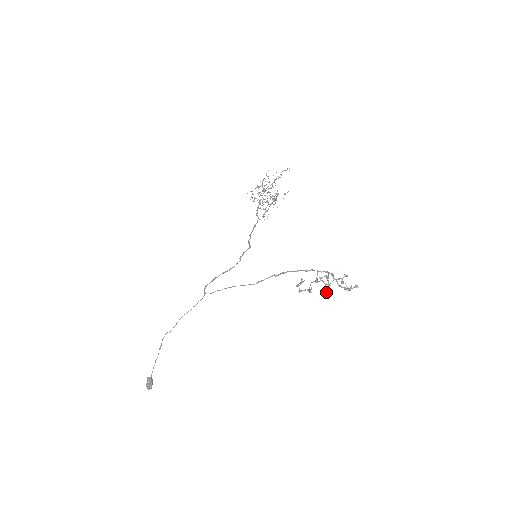
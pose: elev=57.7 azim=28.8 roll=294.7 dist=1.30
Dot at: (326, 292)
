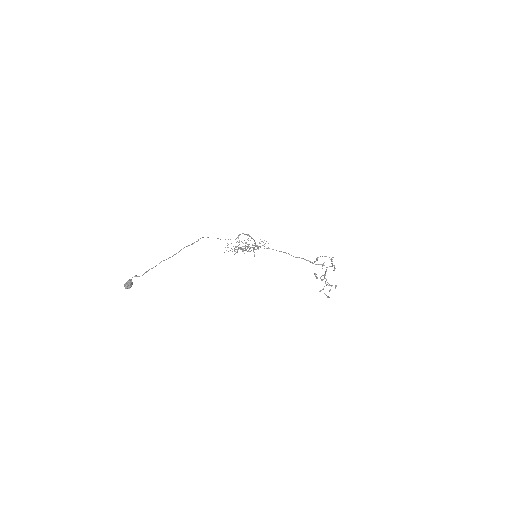
Dot at: (334, 270)
